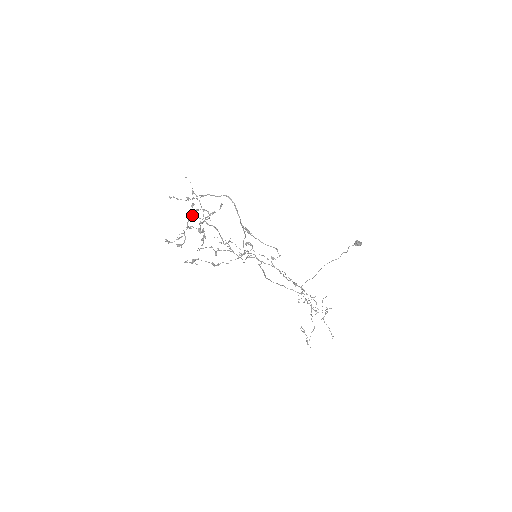
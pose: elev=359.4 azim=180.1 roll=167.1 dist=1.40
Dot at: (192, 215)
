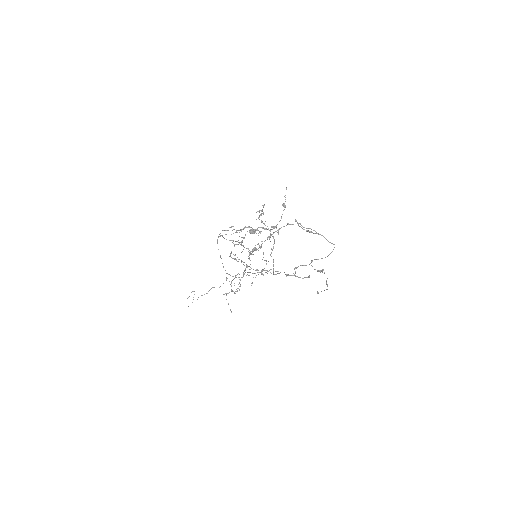
Dot at: occluded
